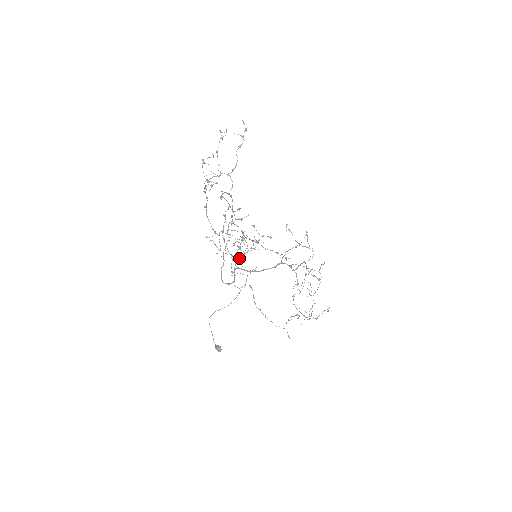
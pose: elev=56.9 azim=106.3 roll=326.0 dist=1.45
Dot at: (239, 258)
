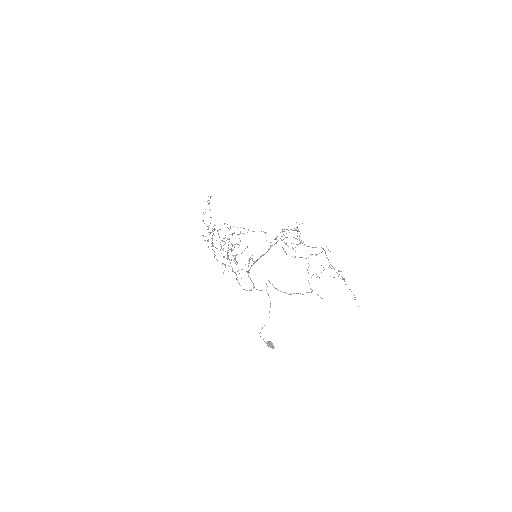
Dot at: (235, 256)
